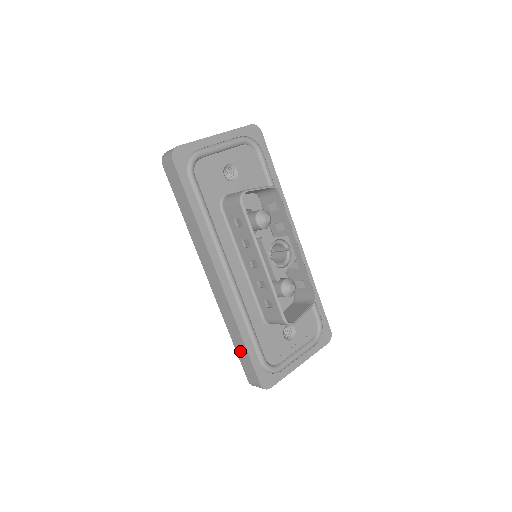
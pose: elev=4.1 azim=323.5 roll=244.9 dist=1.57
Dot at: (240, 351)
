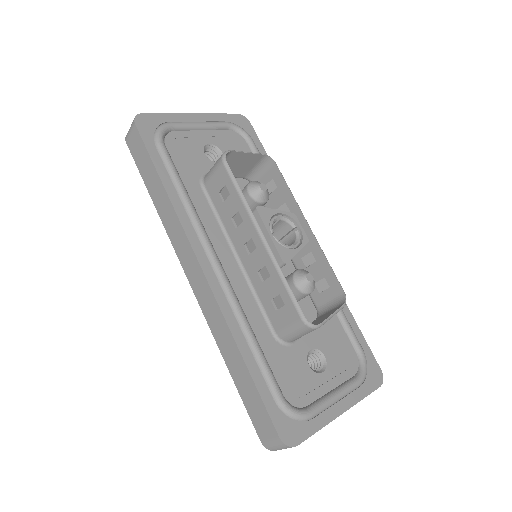
Dot at: (242, 385)
